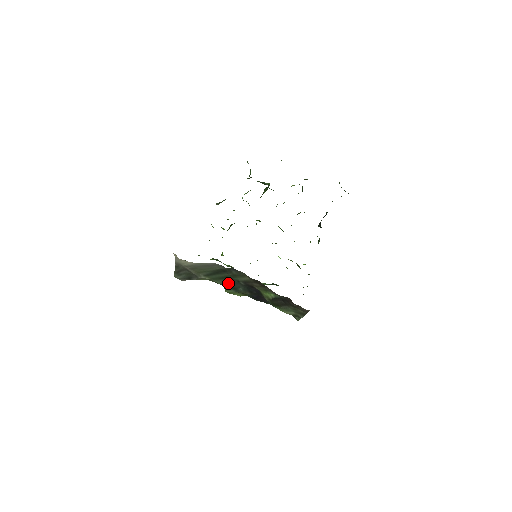
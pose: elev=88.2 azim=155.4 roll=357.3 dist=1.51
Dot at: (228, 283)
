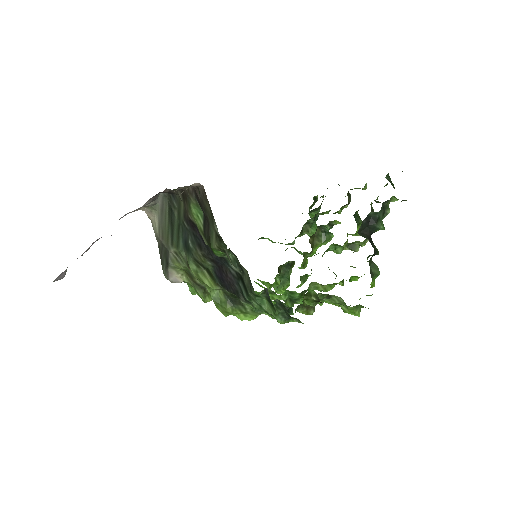
Dot at: (184, 242)
